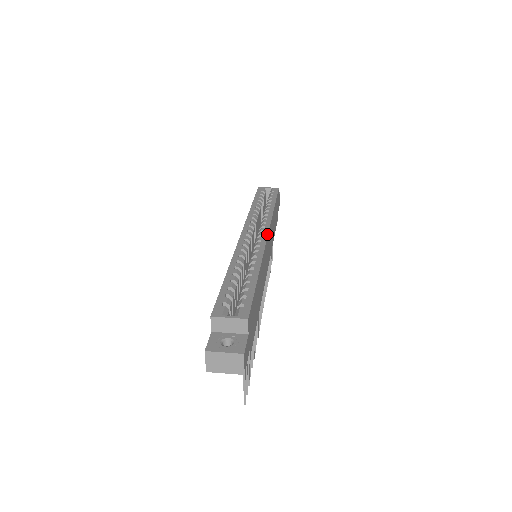
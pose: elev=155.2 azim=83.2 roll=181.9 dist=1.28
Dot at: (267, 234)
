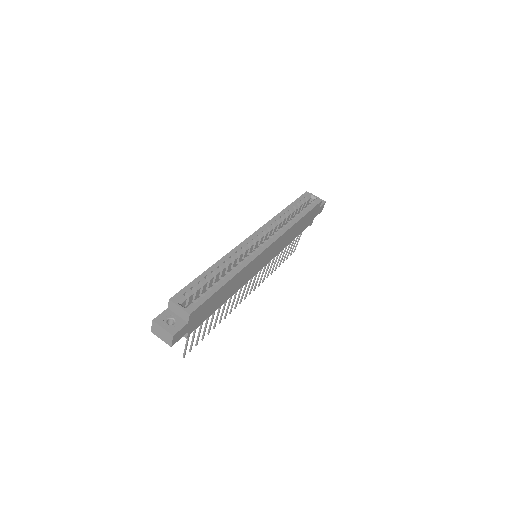
Dot at: (268, 246)
